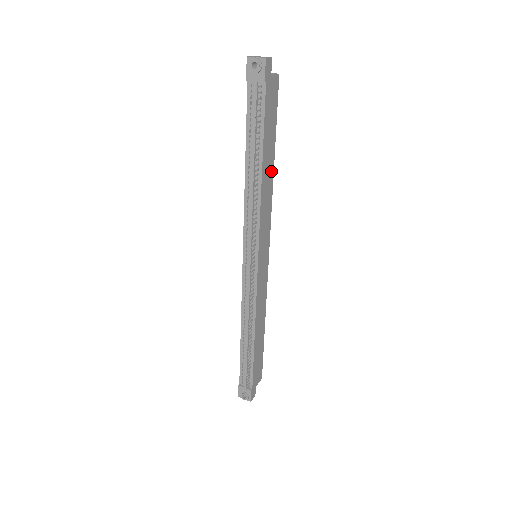
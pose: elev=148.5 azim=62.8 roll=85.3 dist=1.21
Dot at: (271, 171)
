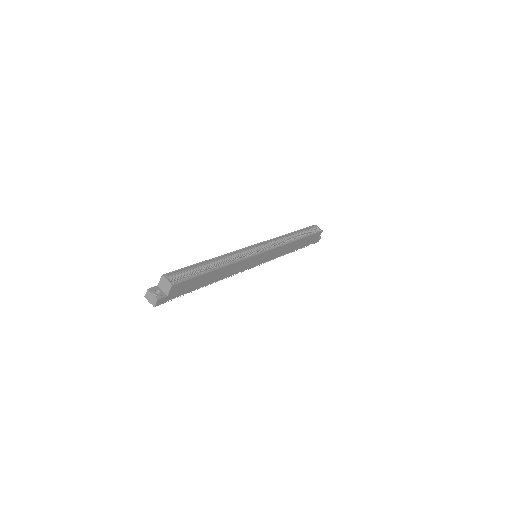
Dot at: (221, 270)
